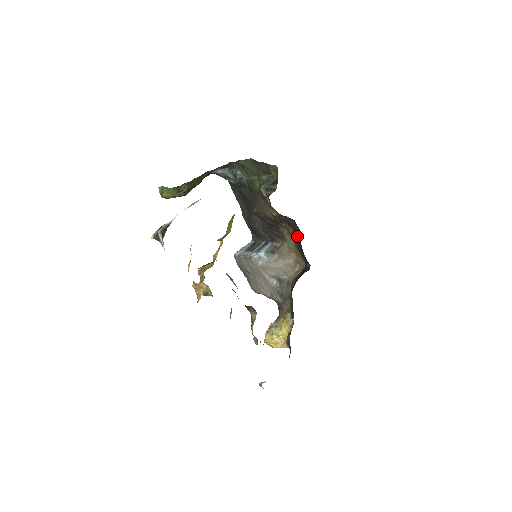
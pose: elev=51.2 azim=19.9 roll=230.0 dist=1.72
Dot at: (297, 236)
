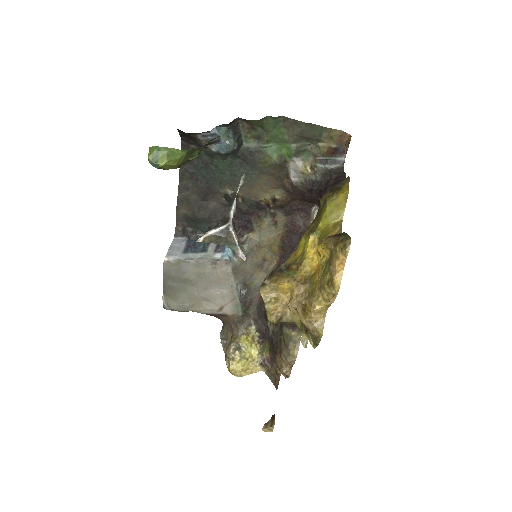
Dot at: (296, 225)
